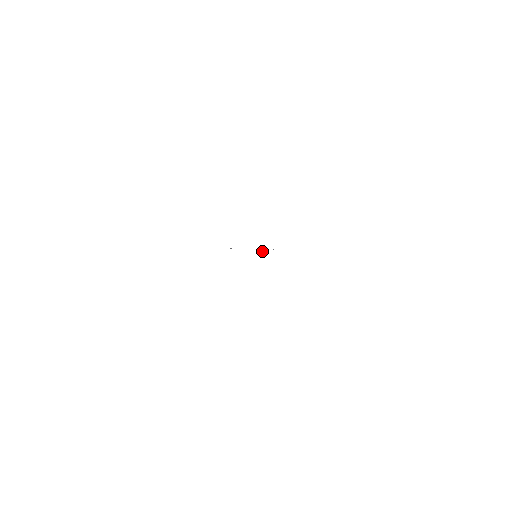
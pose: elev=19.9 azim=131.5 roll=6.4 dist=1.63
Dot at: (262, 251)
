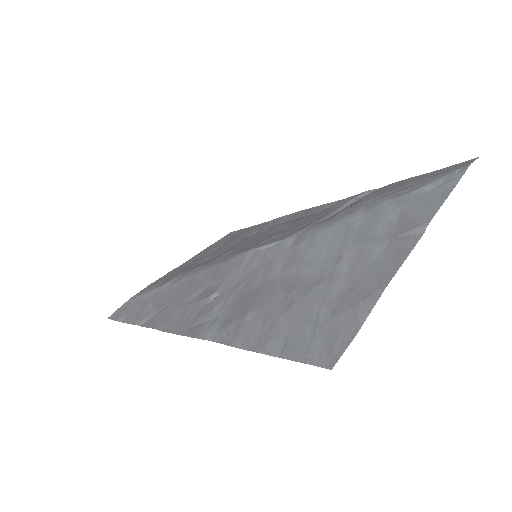
Dot at: (261, 247)
